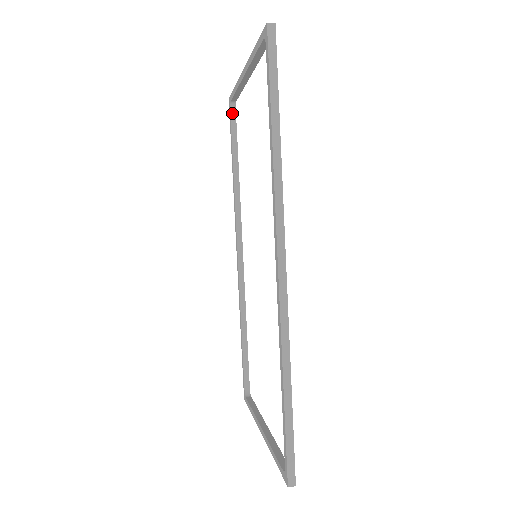
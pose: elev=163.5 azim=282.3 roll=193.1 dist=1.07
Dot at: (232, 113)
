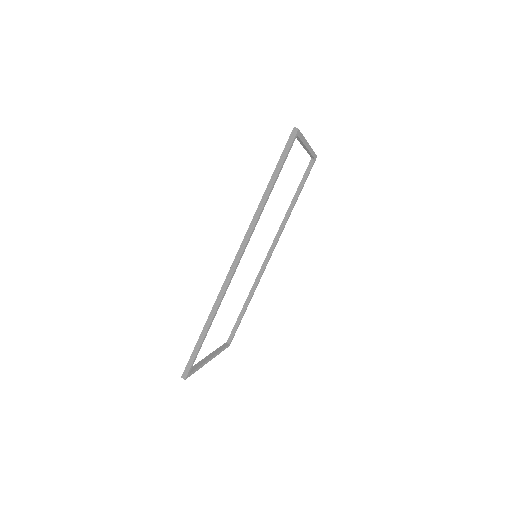
Dot at: (310, 165)
